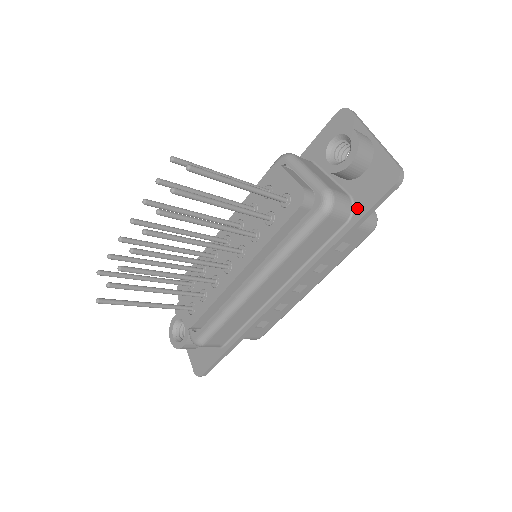
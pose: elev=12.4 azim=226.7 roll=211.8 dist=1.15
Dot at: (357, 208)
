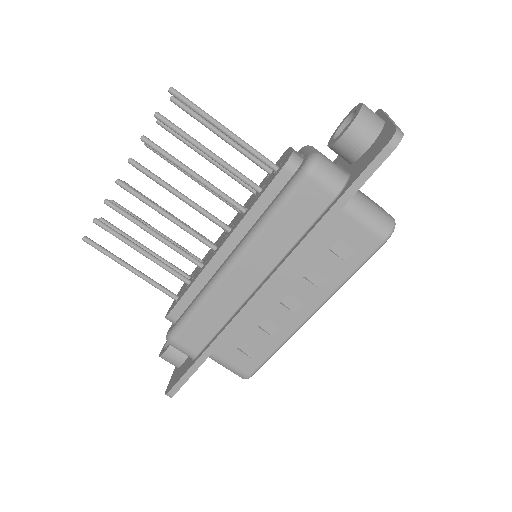
Dot at: (349, 181)
